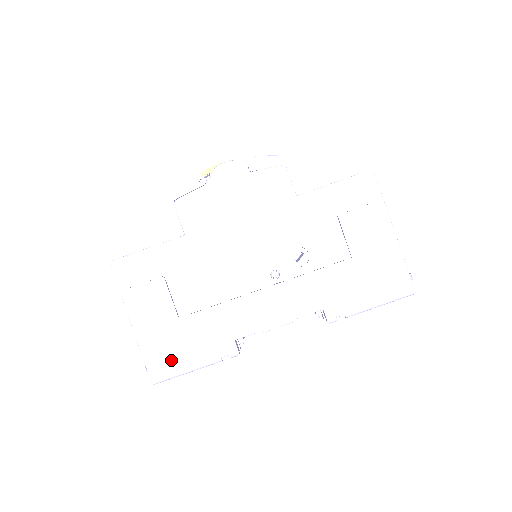
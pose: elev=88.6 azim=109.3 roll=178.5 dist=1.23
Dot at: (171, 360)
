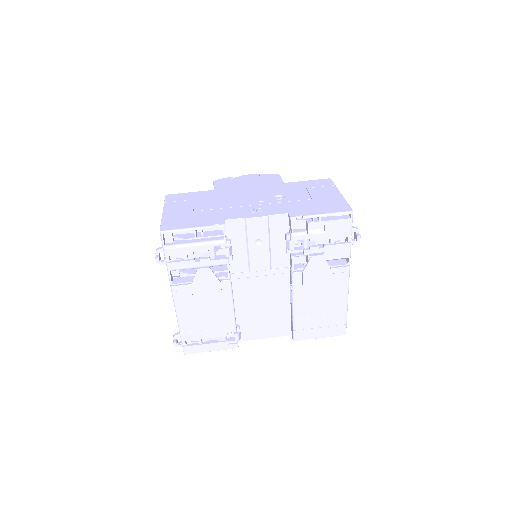
Dot at: (179, 224)
